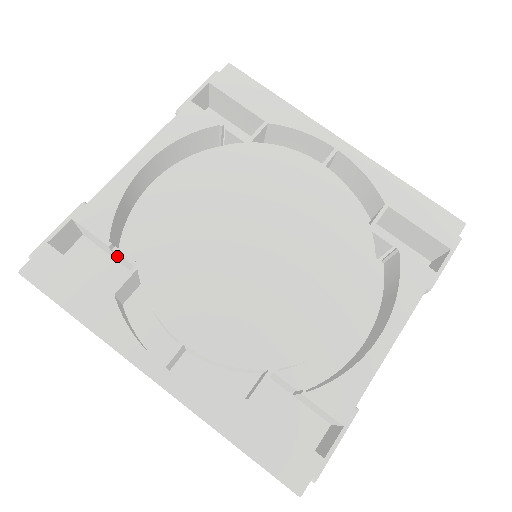
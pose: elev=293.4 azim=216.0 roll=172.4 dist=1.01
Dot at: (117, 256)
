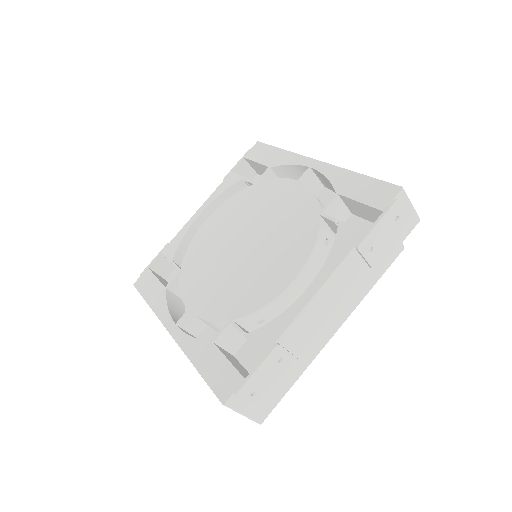
Dot at: occluded
